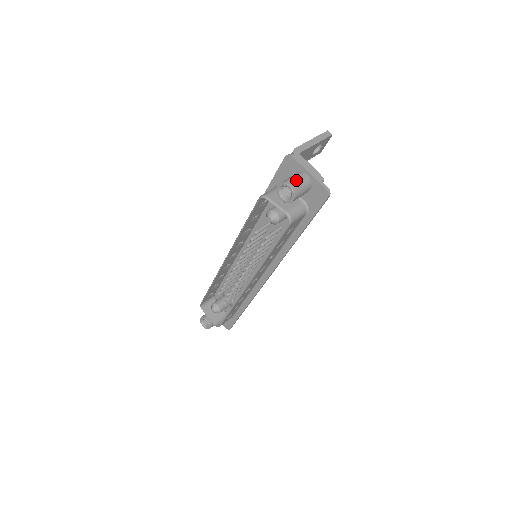
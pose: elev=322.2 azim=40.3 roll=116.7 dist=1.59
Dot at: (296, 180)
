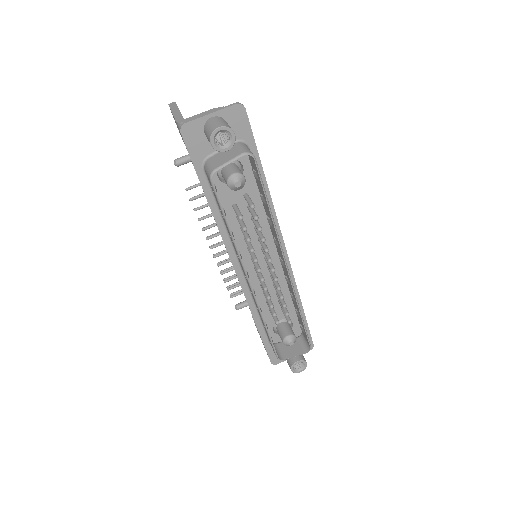
Dot at: (214, 124)
